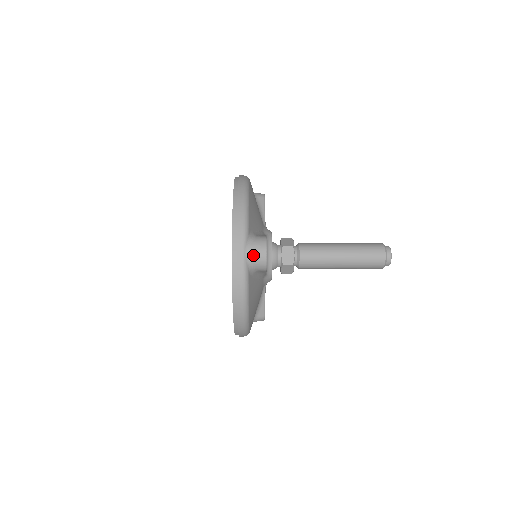
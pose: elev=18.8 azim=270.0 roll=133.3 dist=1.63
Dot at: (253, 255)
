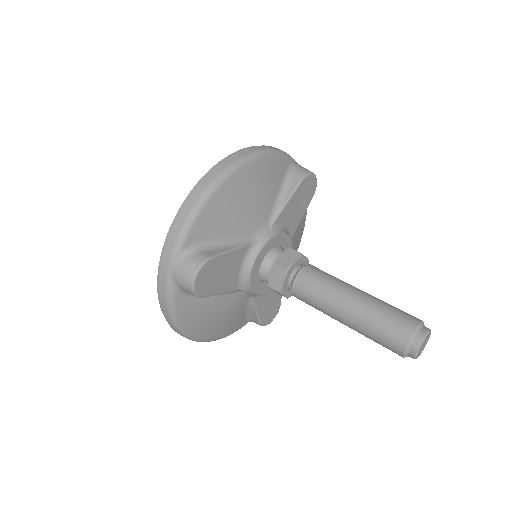
Dot at: (178, 277)
